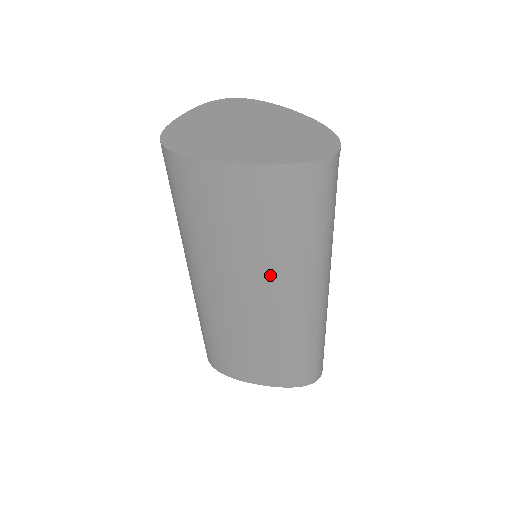
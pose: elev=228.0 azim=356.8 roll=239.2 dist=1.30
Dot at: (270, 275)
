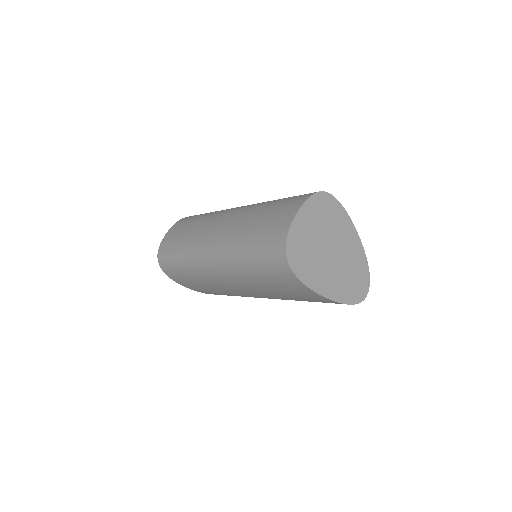
Dot at: (272, 297)
